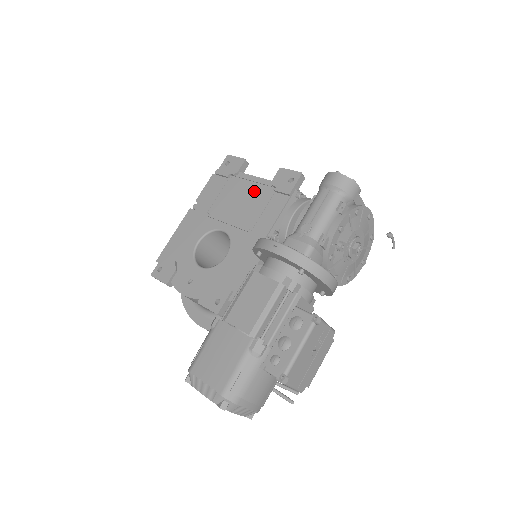
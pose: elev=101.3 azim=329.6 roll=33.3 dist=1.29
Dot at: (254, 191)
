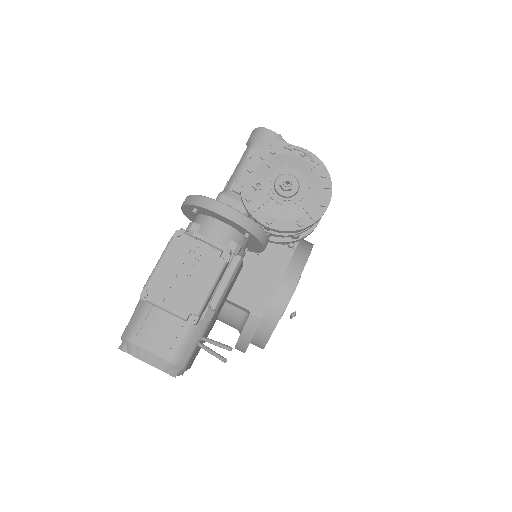
Dot at: occluded
